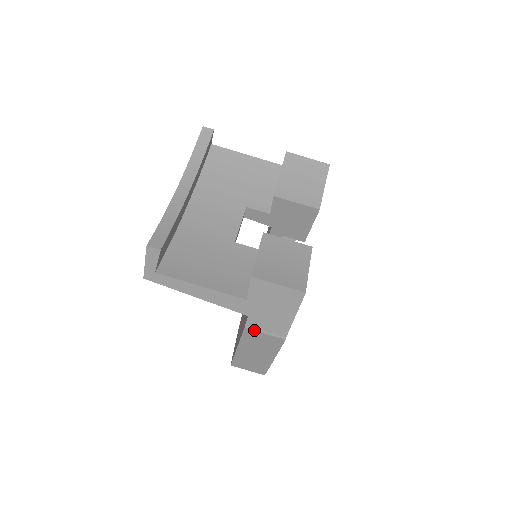
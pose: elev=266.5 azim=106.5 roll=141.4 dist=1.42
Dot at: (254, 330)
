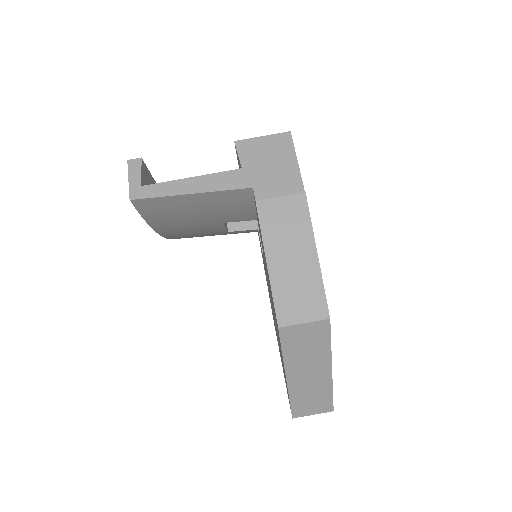
Dot at: (267, 199)
